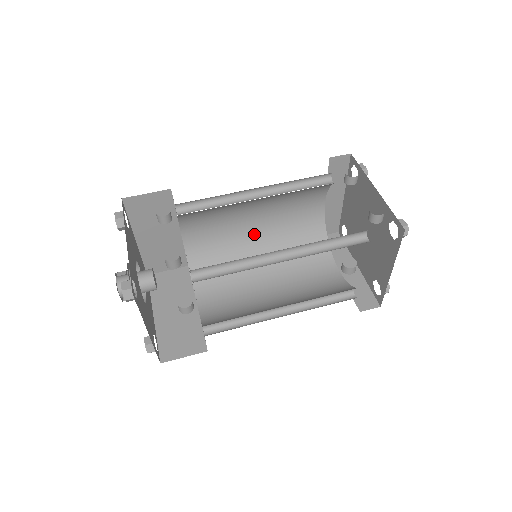
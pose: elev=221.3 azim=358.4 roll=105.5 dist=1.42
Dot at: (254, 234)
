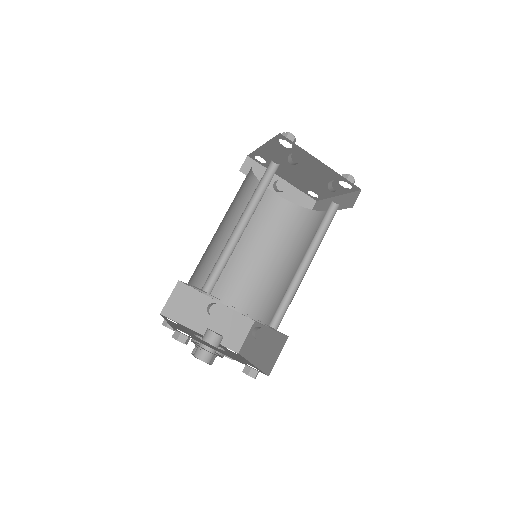
Dot at: (220, 227)
